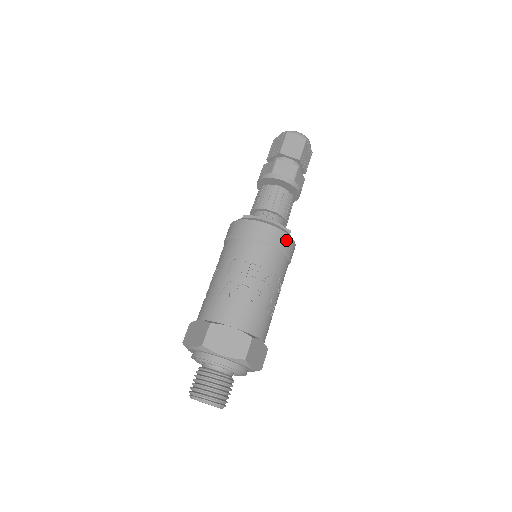
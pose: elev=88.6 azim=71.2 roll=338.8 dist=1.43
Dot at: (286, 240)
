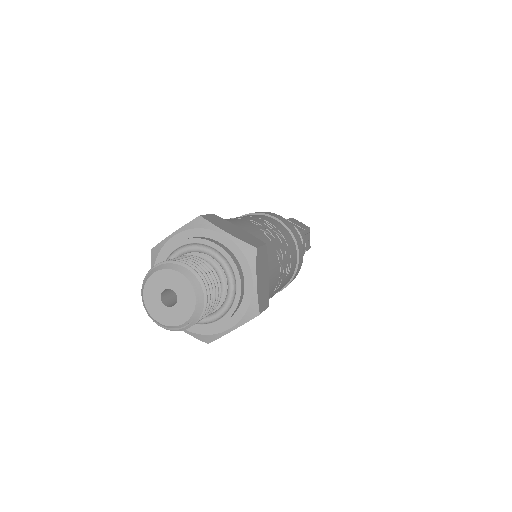
Dot at: (299, 239)
